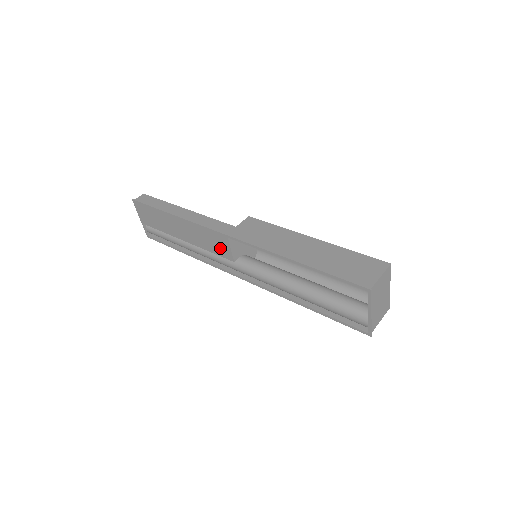
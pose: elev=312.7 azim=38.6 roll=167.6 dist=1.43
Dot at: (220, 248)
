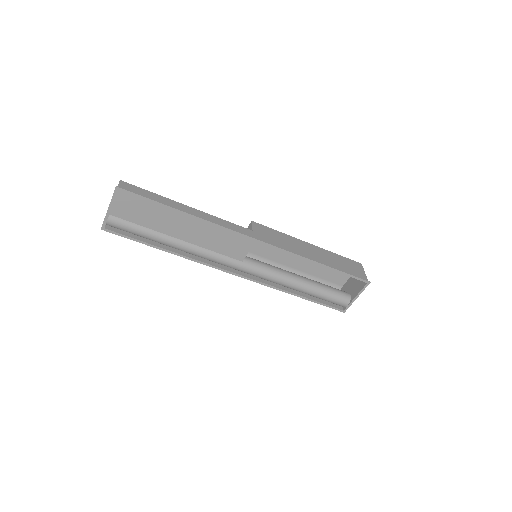
Dot at: (234, 249)
